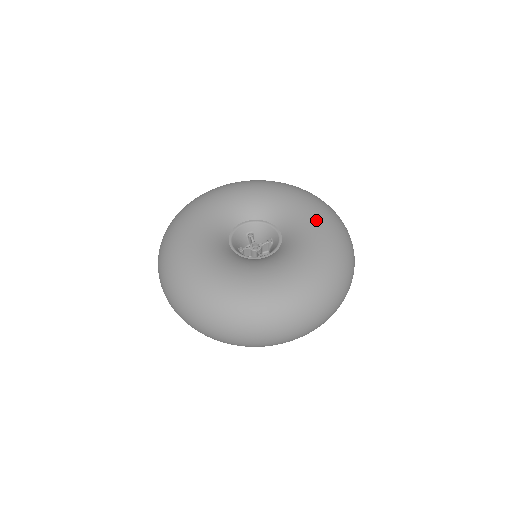
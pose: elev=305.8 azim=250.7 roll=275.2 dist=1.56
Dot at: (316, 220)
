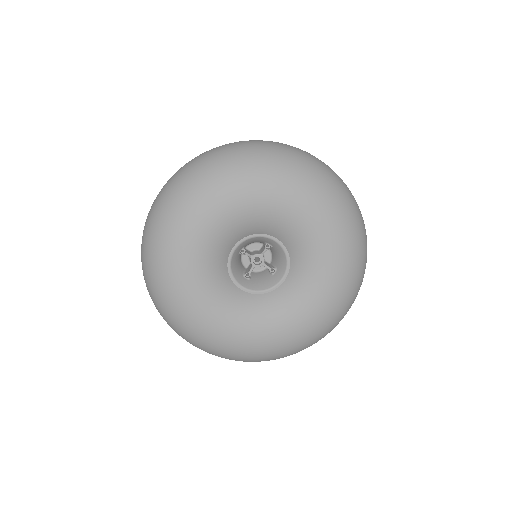
Dot at: (313, 214)
